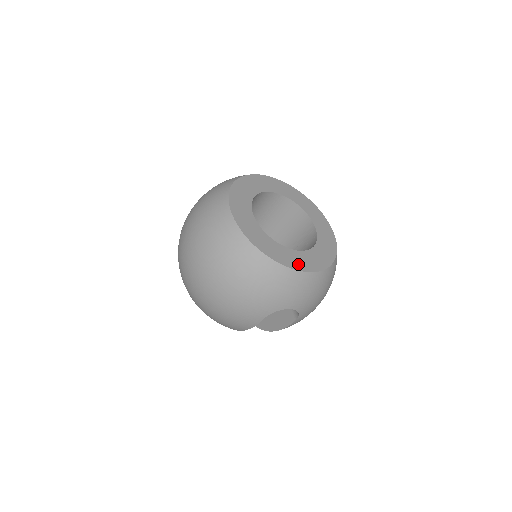
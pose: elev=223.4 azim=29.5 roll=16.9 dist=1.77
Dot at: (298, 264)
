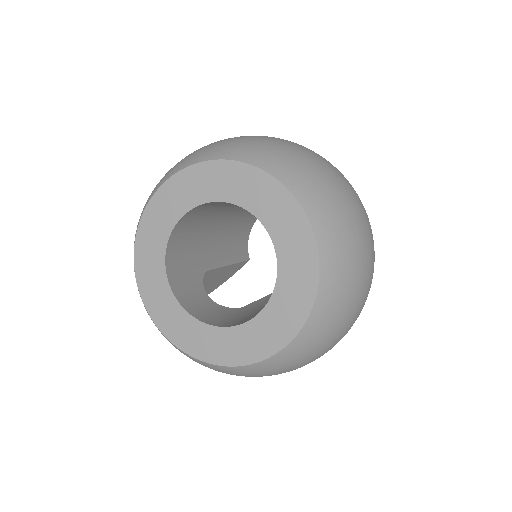
Dot at: (164, 319)
